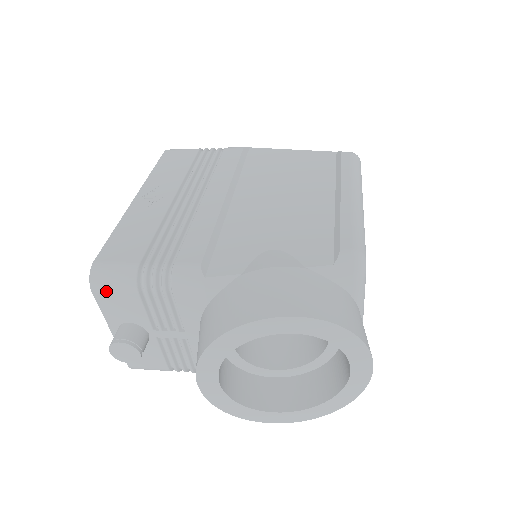
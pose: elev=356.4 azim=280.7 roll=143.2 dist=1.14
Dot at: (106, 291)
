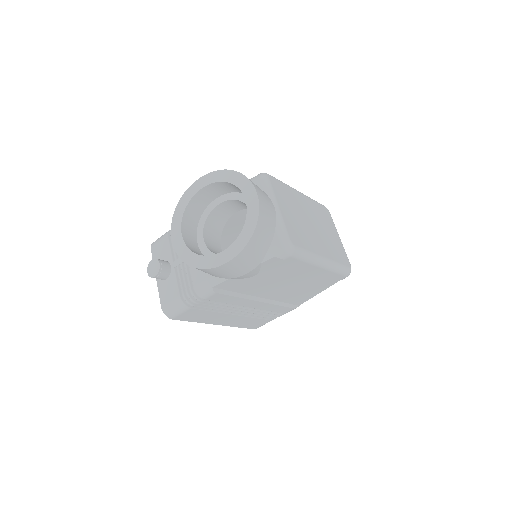
Dot at: (156, 244)
